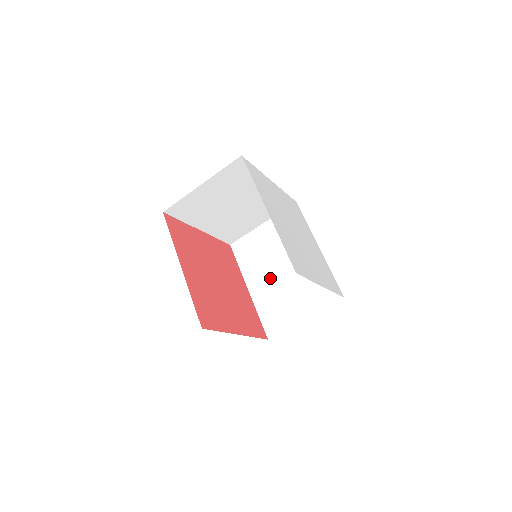
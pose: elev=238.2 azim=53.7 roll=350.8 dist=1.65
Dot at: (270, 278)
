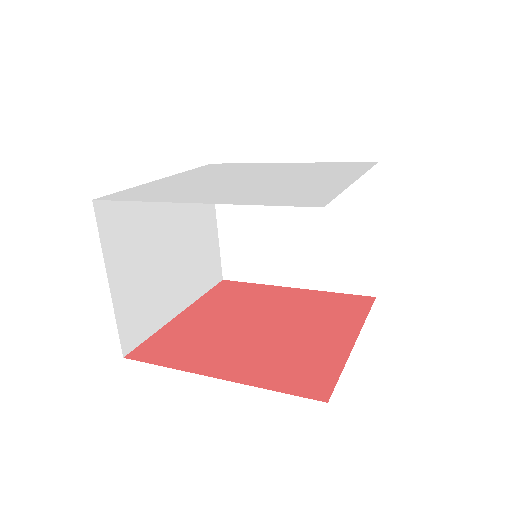
Dot at: (294, 251)
